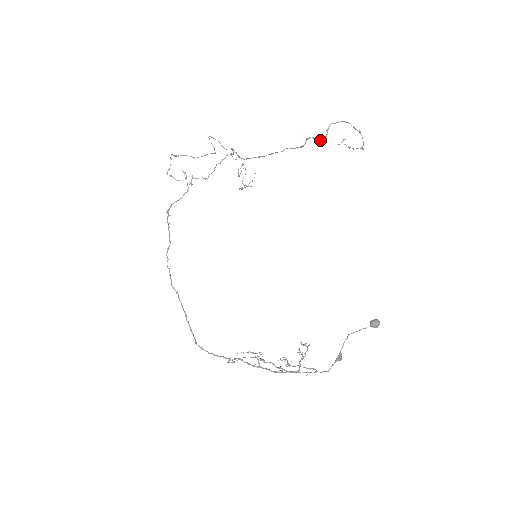
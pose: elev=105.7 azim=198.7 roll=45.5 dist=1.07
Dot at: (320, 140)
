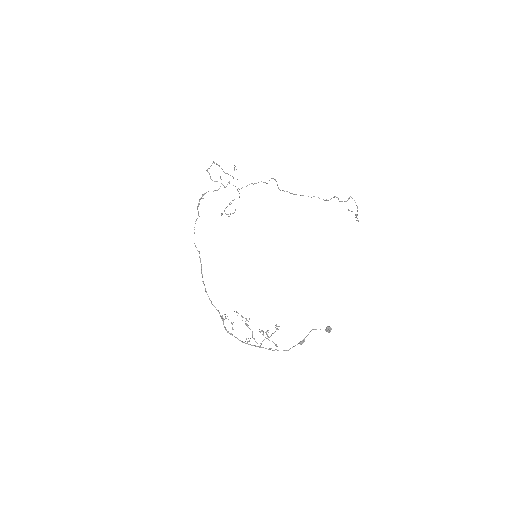
Dot at: occluded
